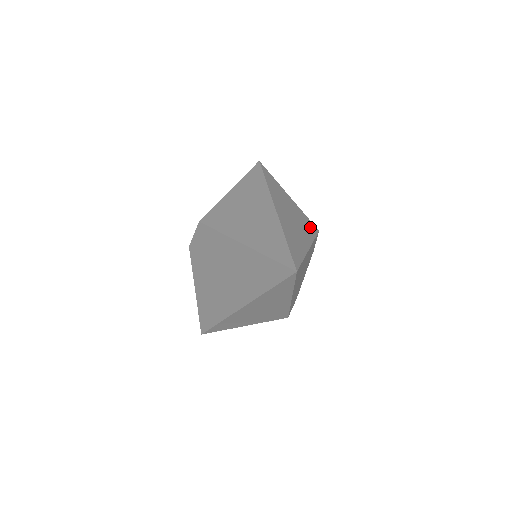
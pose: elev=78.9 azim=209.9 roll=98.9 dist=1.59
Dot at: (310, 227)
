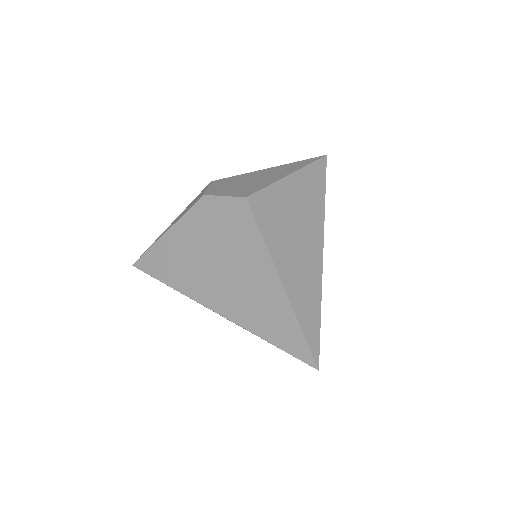
Dot at: occluded
